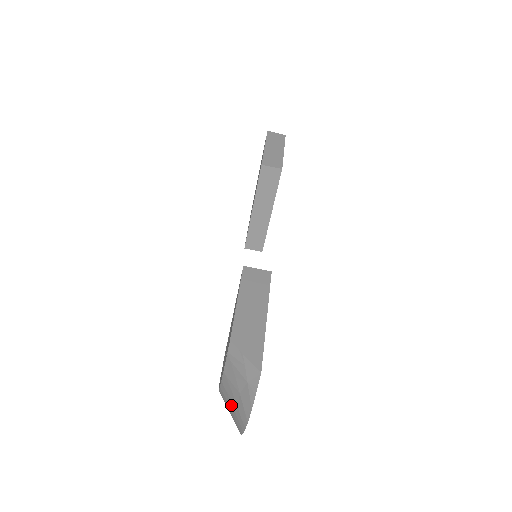
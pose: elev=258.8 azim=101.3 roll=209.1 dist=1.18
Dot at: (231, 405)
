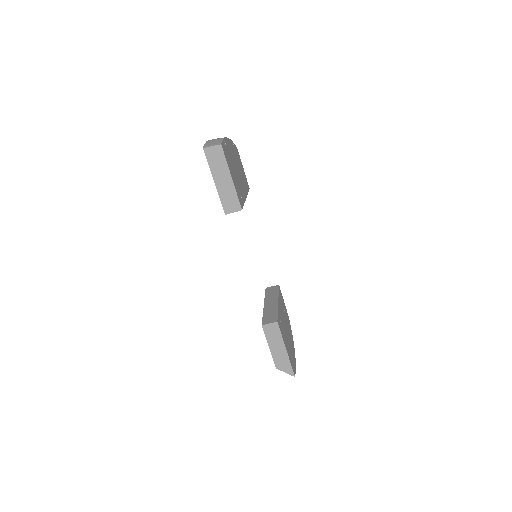
Dot at: occluded
